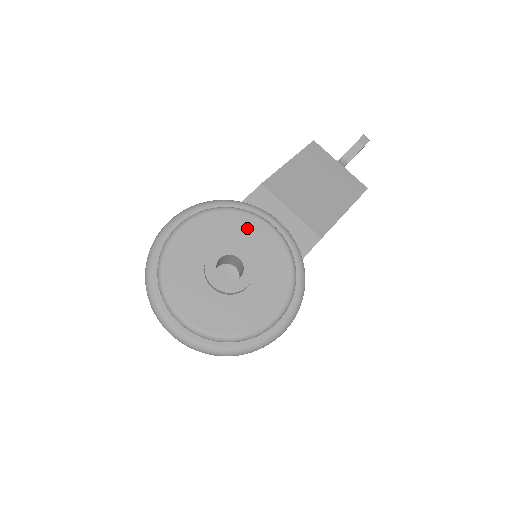
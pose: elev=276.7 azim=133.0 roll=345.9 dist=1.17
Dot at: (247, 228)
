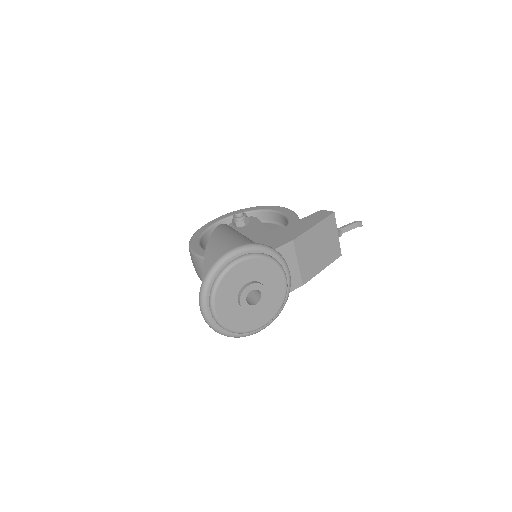
Dot at: (273, 275)
